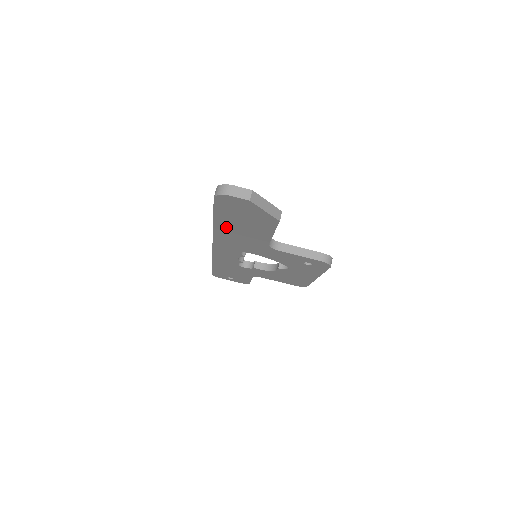
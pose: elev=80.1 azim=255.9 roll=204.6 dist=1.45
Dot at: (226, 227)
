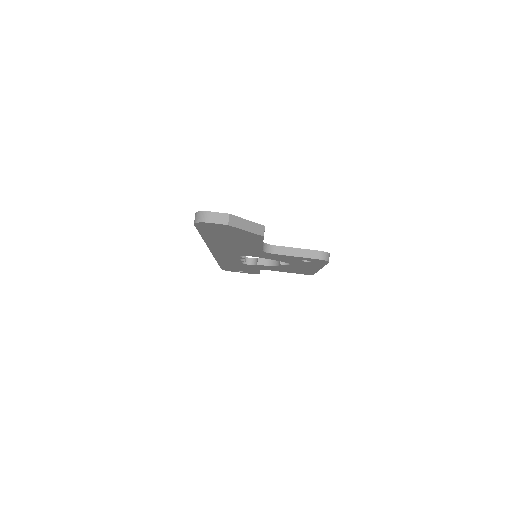
Dot at: (216, 241)
